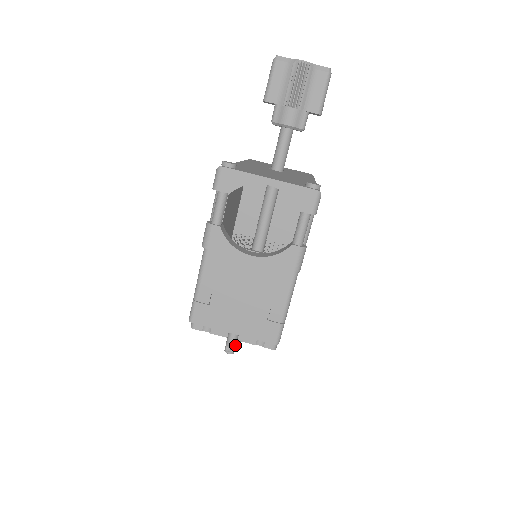
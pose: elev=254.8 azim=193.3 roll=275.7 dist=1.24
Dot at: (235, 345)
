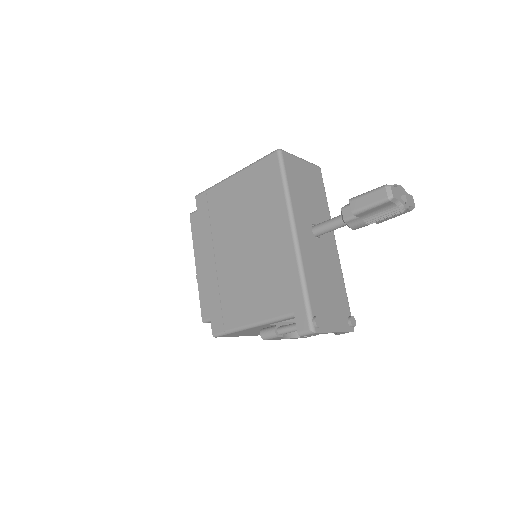
Dot at: occluded
